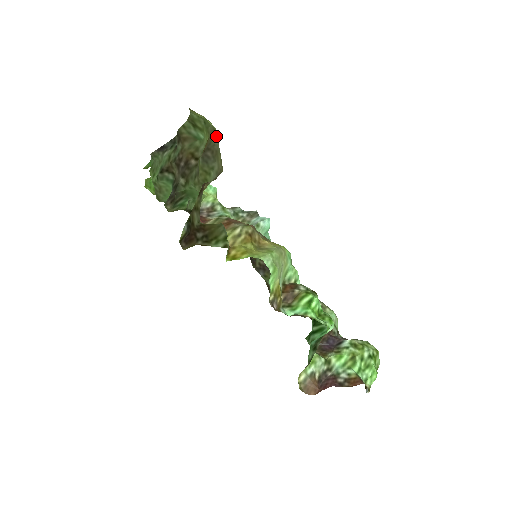
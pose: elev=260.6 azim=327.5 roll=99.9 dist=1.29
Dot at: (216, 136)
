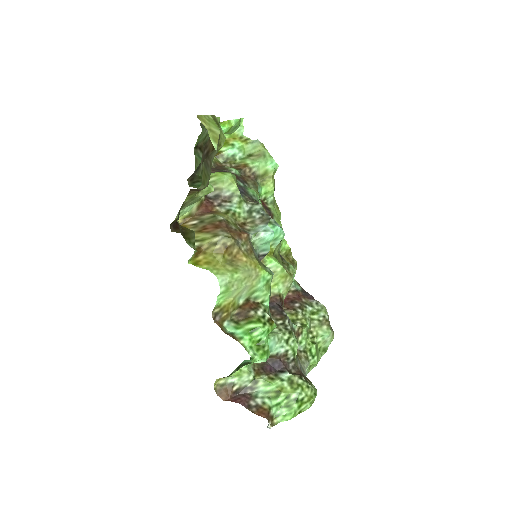
Dot at: (217, 149)
